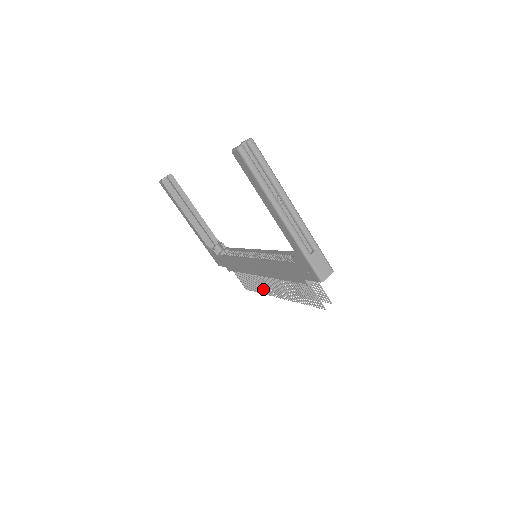
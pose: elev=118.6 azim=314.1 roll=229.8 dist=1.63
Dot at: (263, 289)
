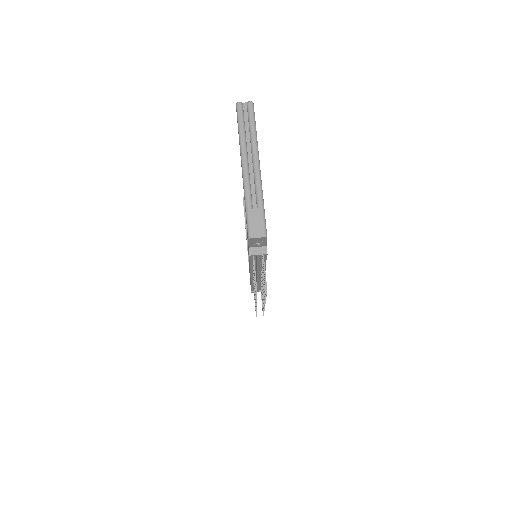
Dot at: occluded
